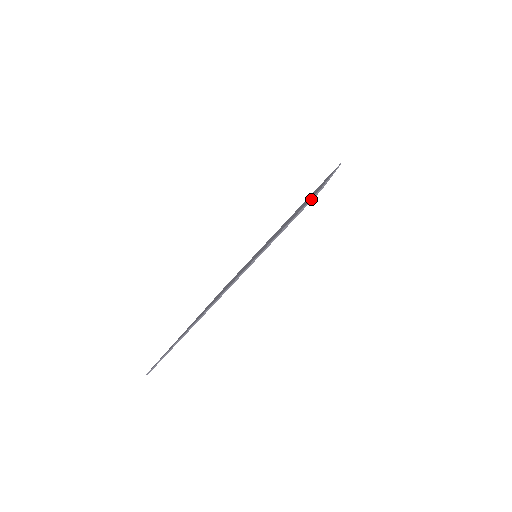
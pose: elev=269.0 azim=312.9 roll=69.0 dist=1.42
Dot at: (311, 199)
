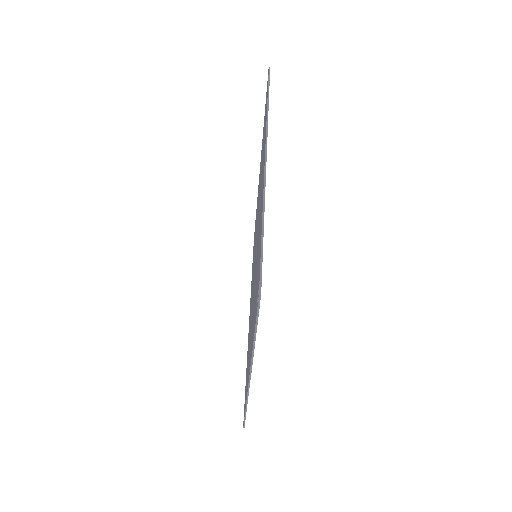
Dot at: (258, 304)
